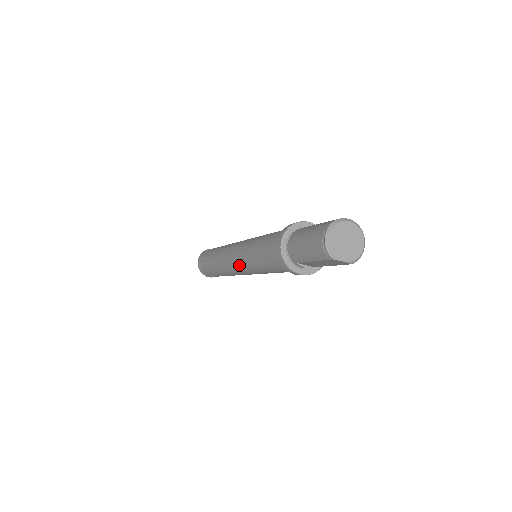
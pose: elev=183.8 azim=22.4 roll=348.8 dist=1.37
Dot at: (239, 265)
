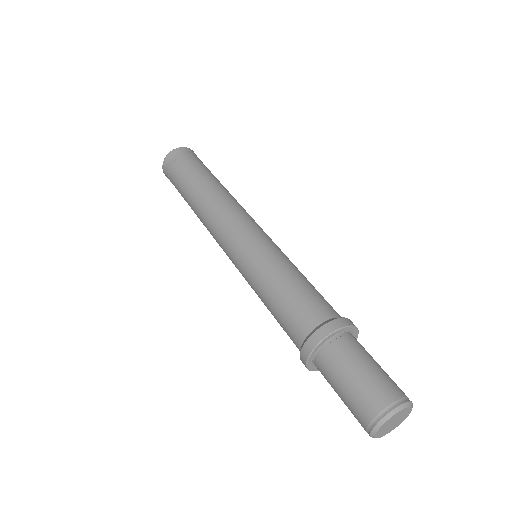
Dot at: (232, 260)
